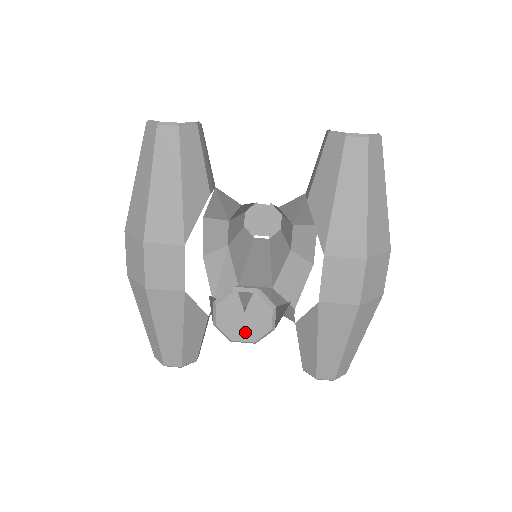
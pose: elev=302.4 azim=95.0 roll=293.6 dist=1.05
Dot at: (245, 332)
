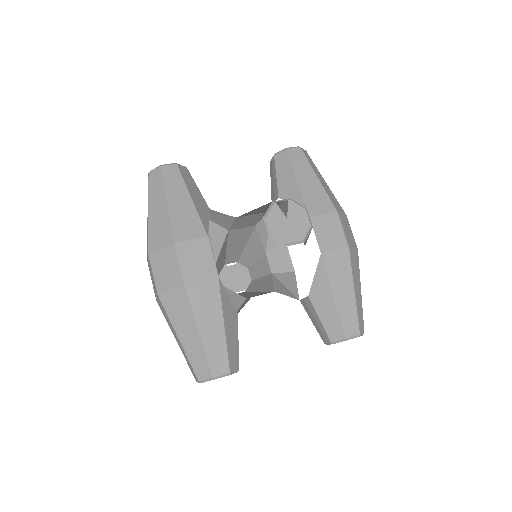
Dot at: (293, 235)
